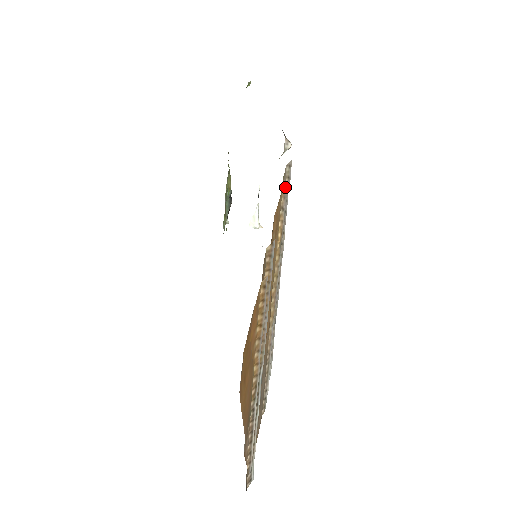
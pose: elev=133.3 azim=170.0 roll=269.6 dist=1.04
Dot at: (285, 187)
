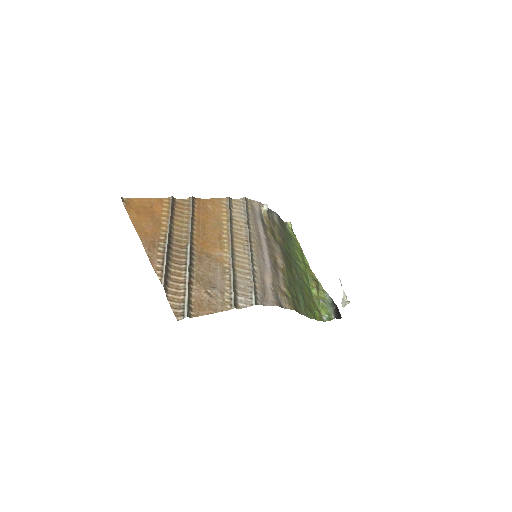
Dot at: (227, 198)
